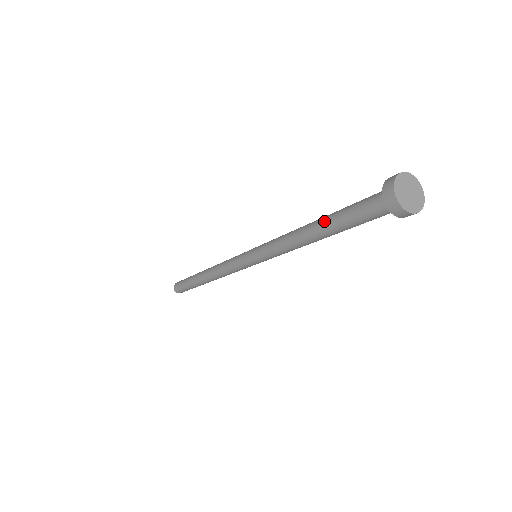
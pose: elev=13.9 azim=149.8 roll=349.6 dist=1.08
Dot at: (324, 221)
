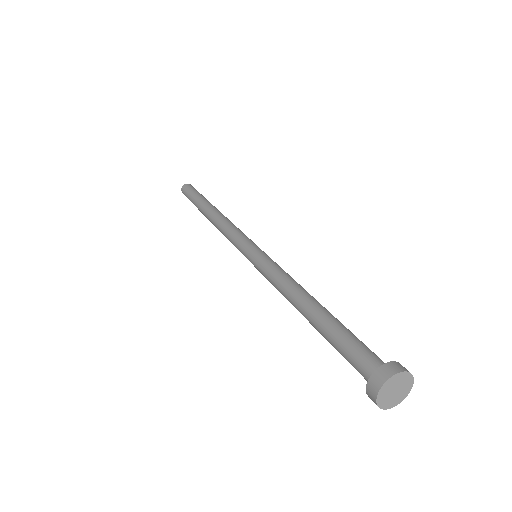
Dot at: occluded
